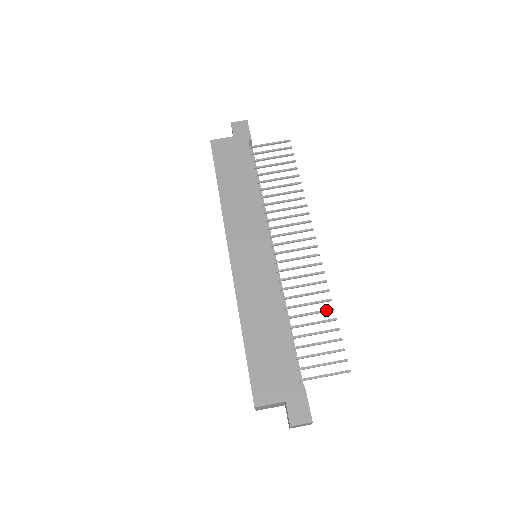
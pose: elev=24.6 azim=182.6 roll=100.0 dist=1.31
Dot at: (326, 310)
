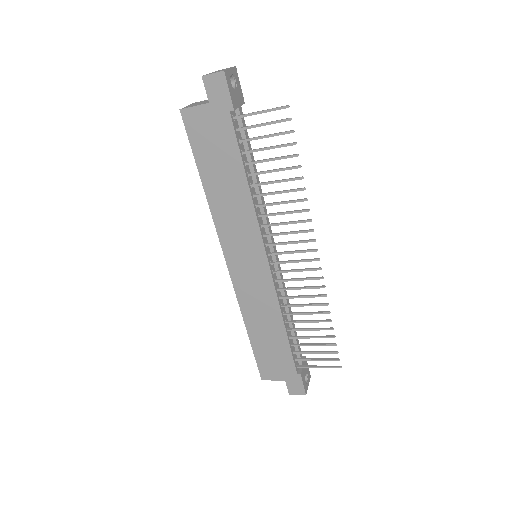
Dot at: (323, 321)
